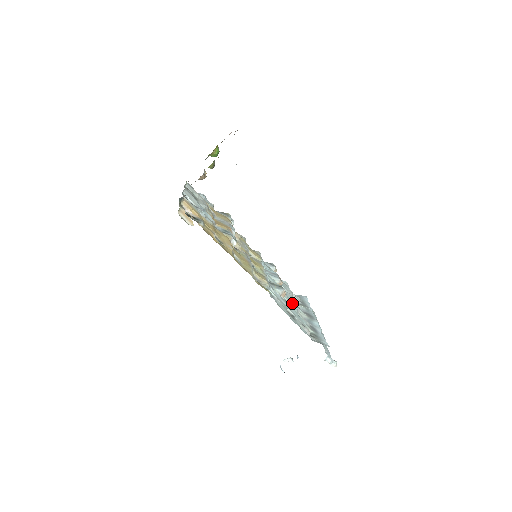
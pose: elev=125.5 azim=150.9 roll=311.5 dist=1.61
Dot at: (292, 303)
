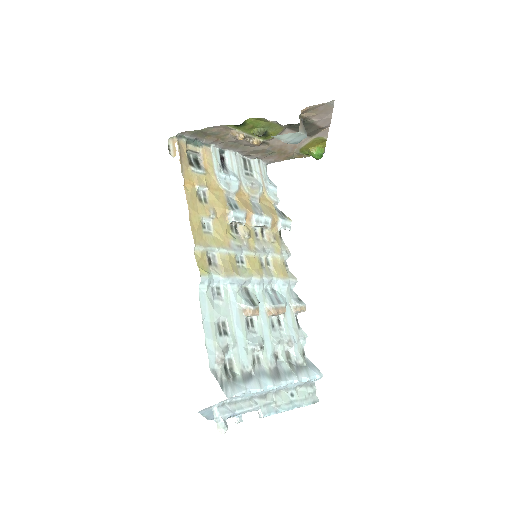
Dot at: (260, 337)
